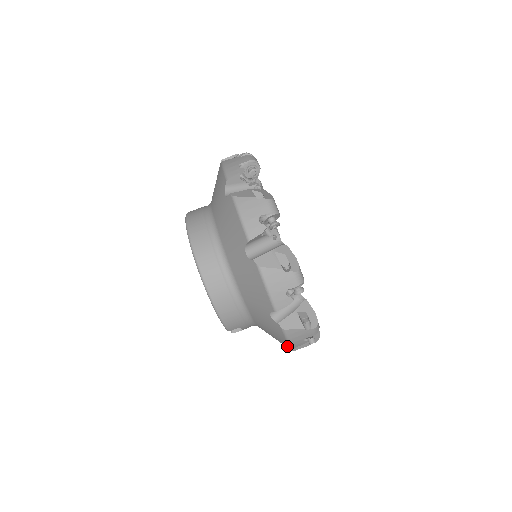
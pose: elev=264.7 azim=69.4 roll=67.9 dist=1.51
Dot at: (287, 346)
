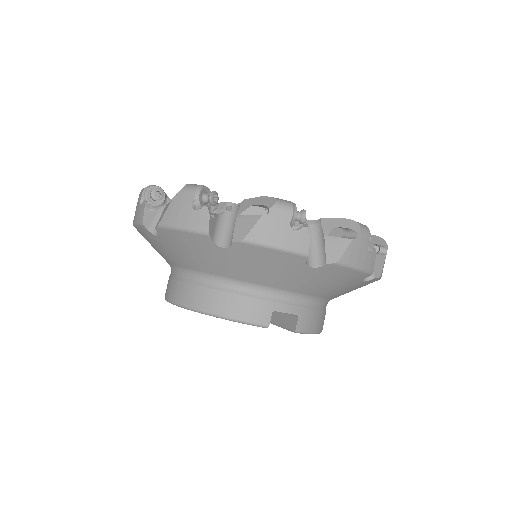
Dot at: (305, 261)
